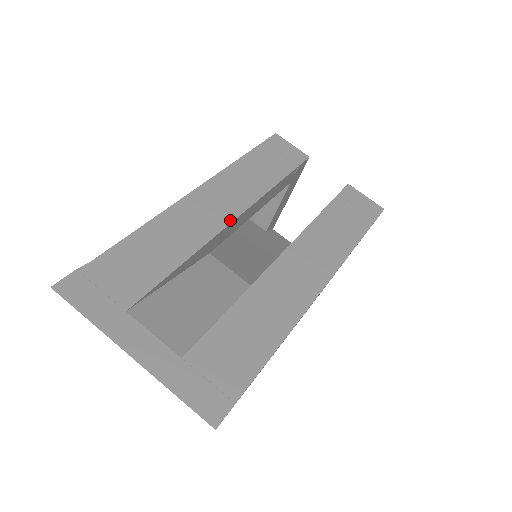
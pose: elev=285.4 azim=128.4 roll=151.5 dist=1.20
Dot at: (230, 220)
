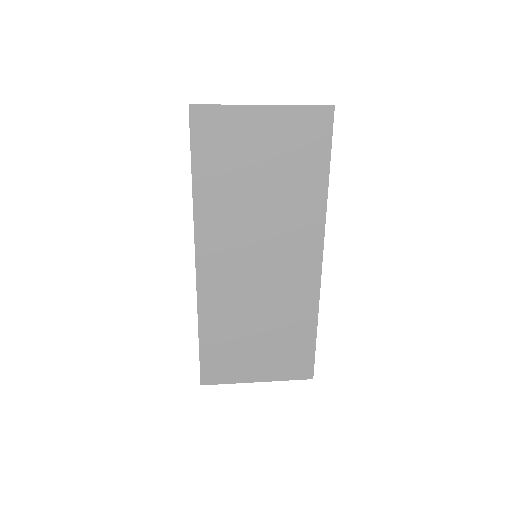
Dot at: occluded
